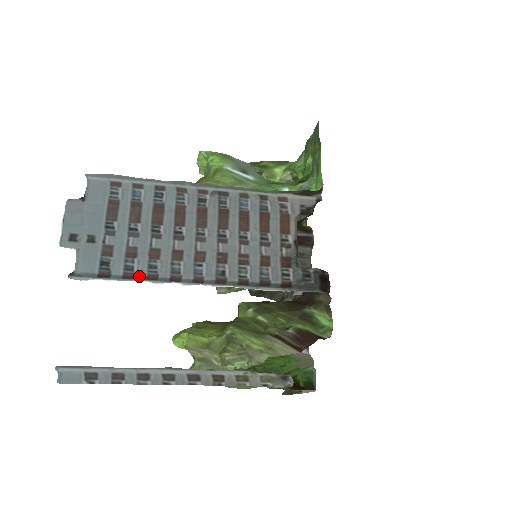
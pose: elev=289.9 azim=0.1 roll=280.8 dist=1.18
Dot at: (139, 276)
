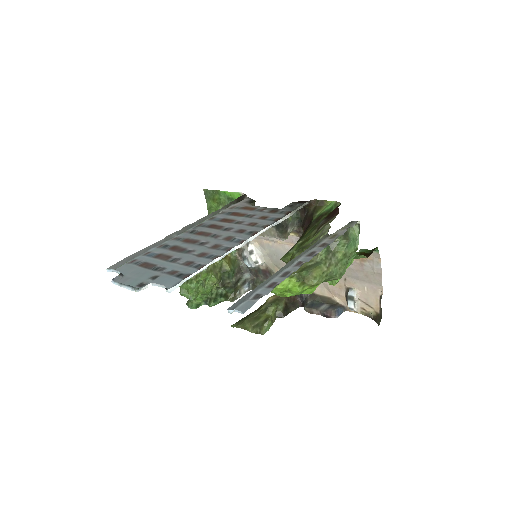
Dot at: (209, 263)
